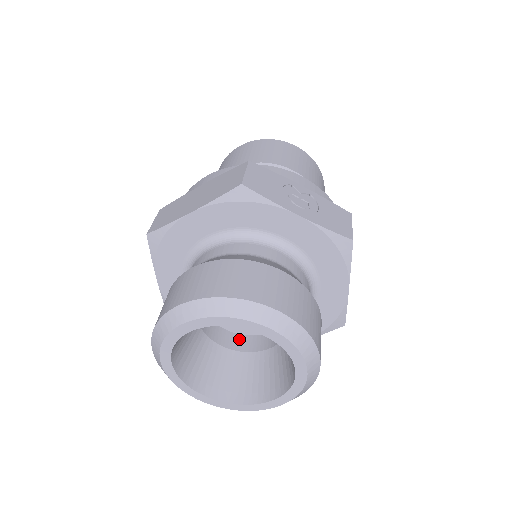
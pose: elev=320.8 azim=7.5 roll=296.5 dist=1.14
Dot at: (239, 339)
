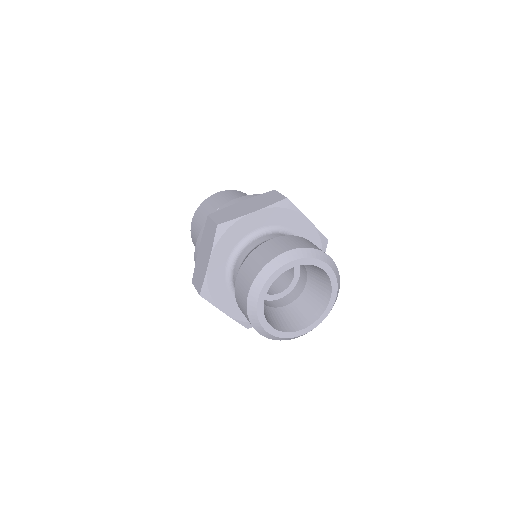
Dot at: (266, 302)
